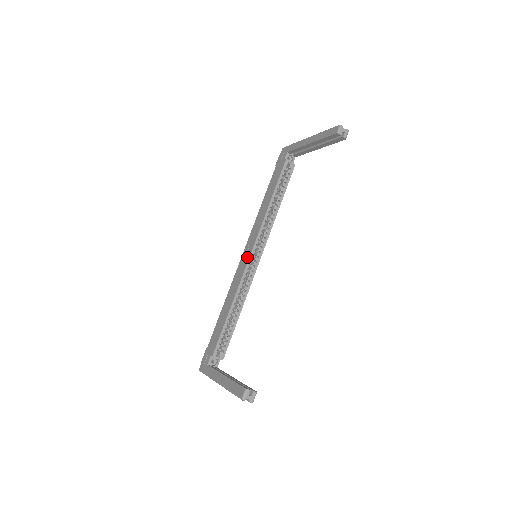
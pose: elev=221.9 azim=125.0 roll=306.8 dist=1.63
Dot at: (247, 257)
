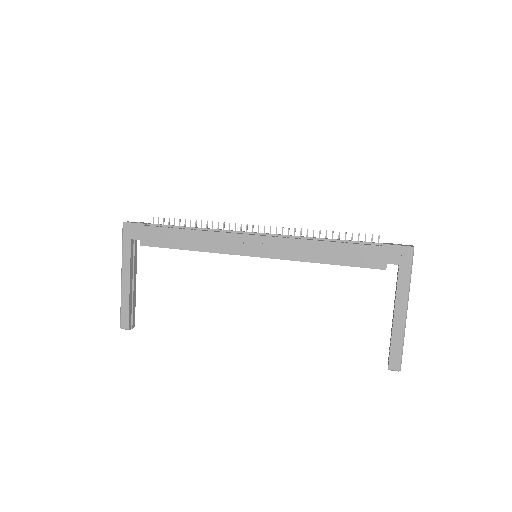
Dot at: (249, 252)
